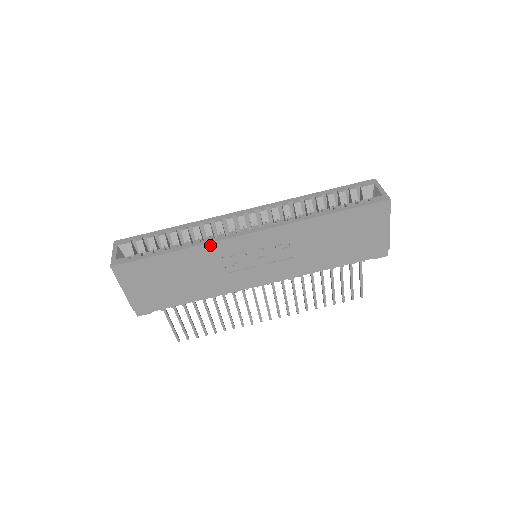
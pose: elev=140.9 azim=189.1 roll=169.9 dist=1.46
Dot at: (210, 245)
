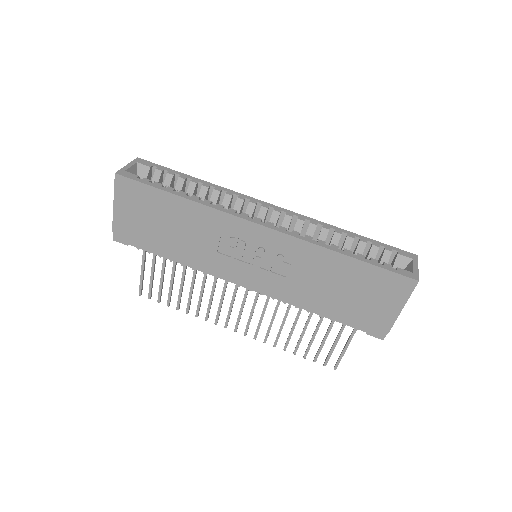
Dot at: (217, 212)
